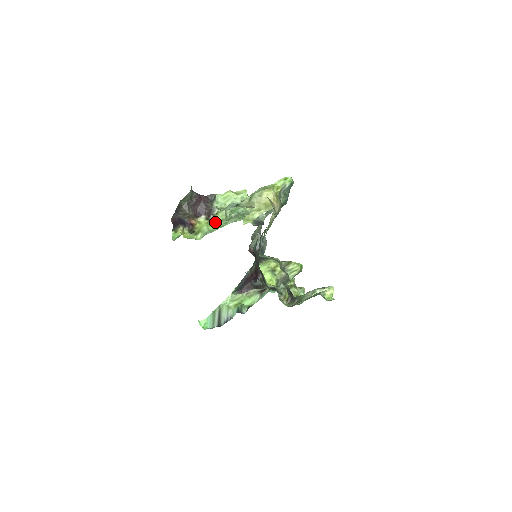
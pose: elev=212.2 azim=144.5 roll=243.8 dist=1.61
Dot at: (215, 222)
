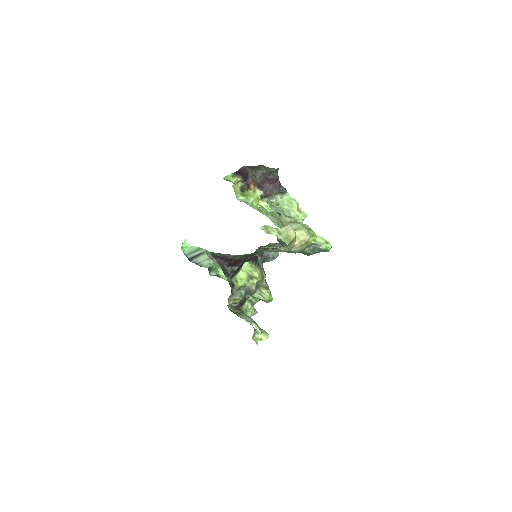
Dot at: occluded
